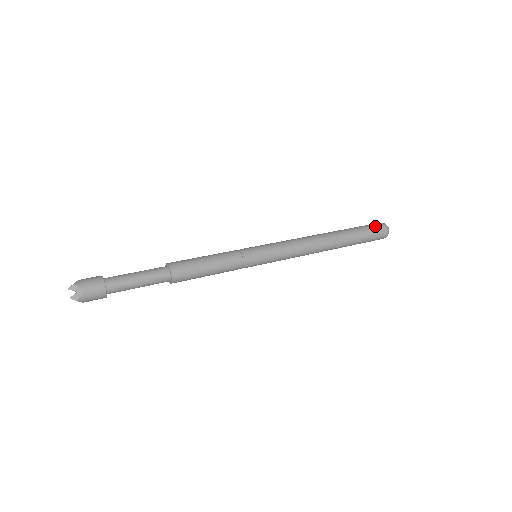
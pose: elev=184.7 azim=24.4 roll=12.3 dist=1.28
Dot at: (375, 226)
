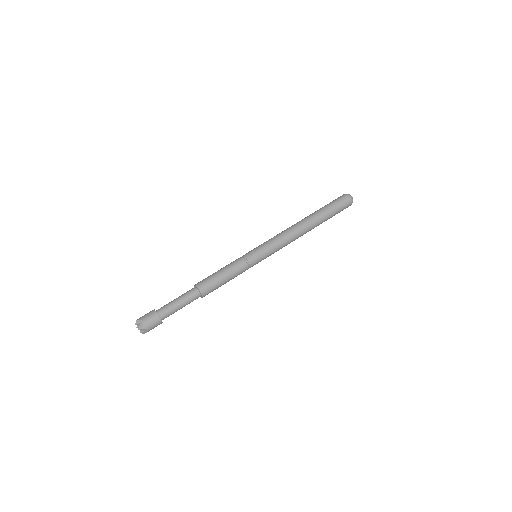
Dot at: (337, 198)
